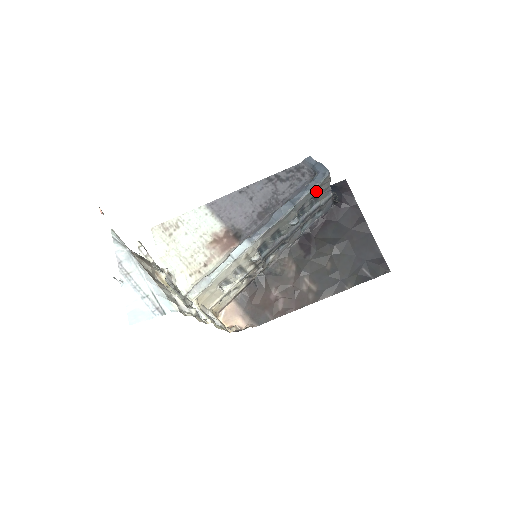
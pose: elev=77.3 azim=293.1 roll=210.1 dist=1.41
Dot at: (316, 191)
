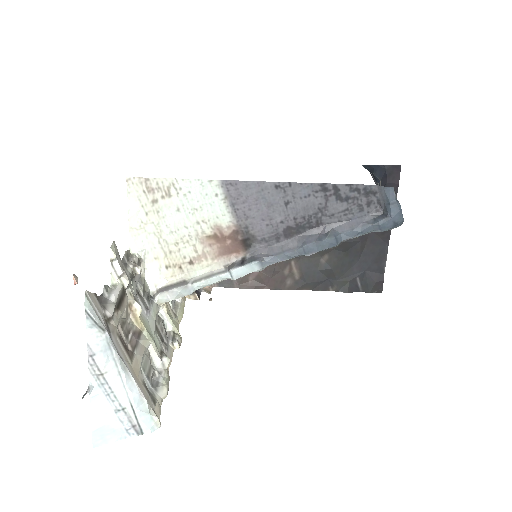
Dot at: occluded
